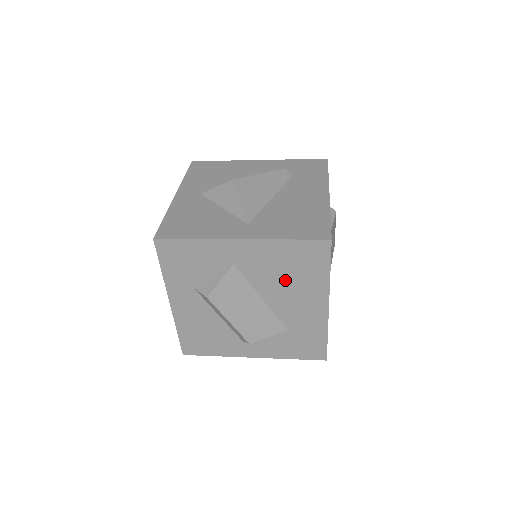
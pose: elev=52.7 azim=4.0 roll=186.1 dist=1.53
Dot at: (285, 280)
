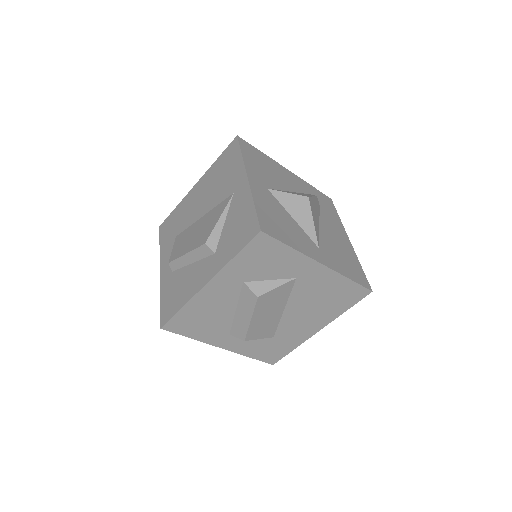
Dot at: (315, 303)
